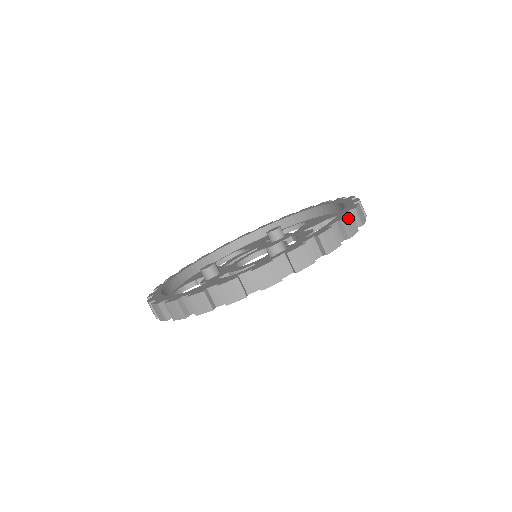
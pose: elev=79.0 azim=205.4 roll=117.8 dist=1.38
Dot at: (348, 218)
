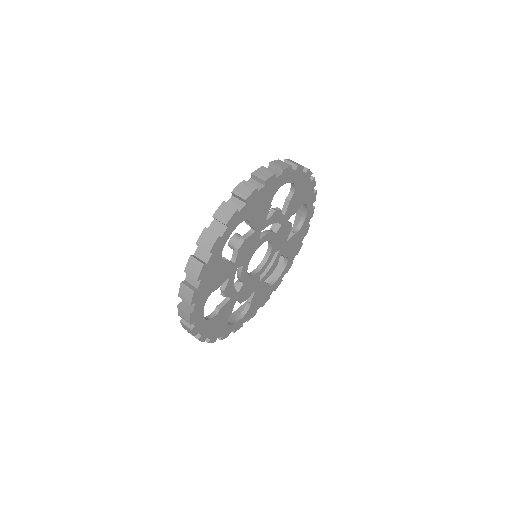
Dot at: (240, 186)
